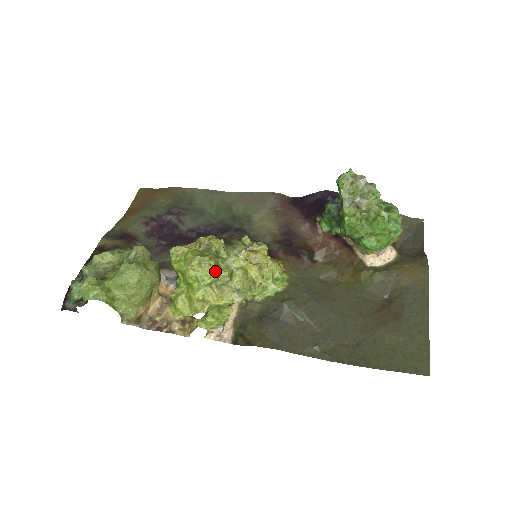
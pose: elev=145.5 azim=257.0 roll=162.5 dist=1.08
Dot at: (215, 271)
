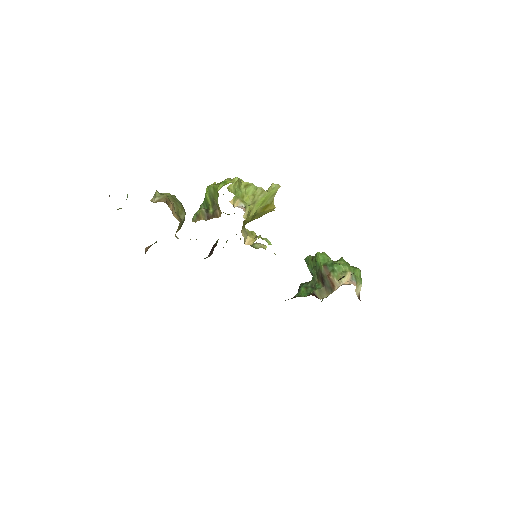
Dot at: occluded
